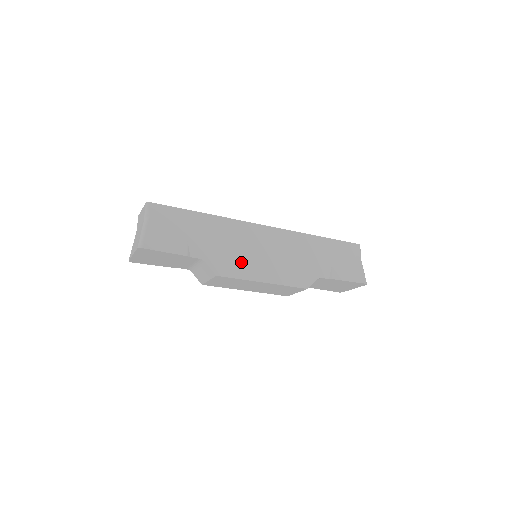
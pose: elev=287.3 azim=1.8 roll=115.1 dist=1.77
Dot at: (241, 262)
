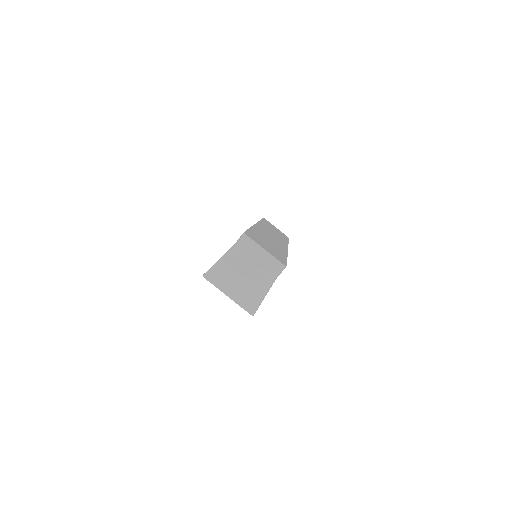
Dot at: occluded
